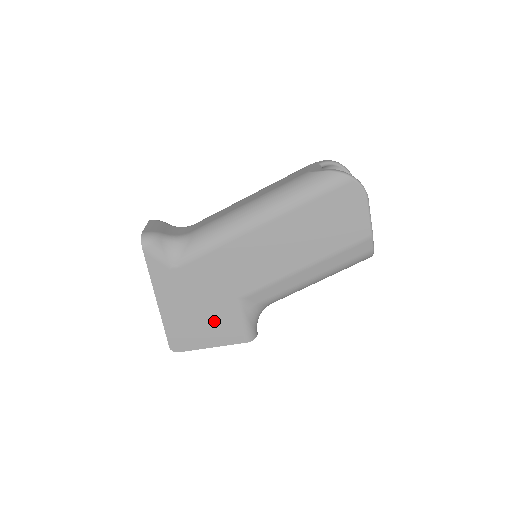
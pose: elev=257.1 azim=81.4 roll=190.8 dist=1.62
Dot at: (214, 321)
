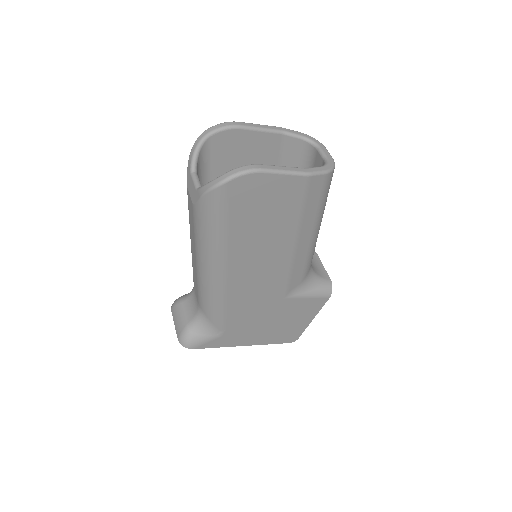
Dot at: (291, 315)
